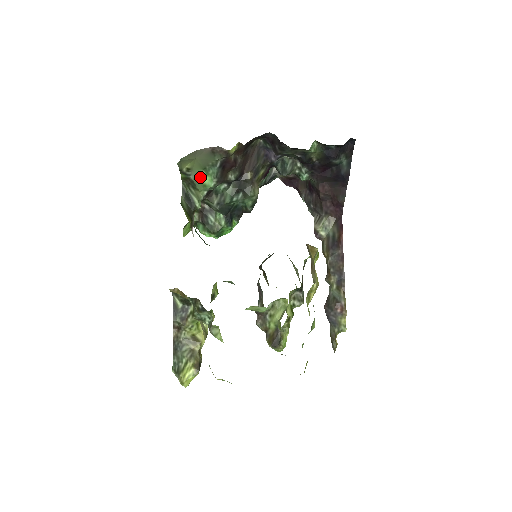
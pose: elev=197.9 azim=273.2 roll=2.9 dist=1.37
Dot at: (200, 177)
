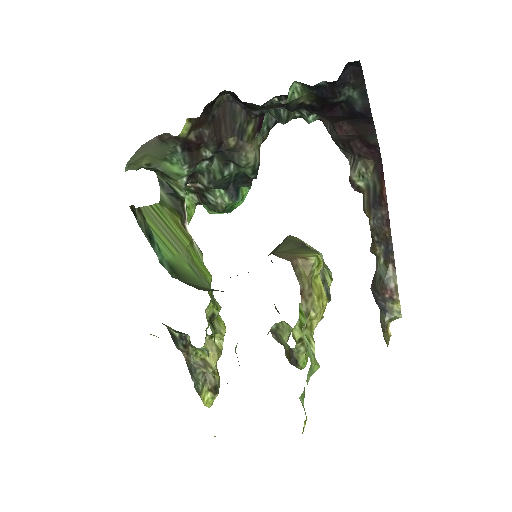
Dot at: (167, 167)
